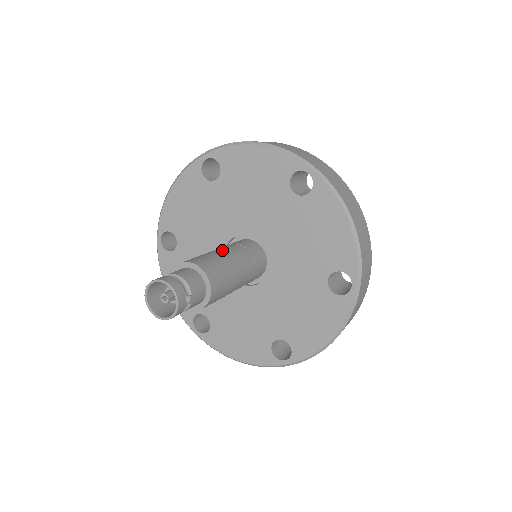
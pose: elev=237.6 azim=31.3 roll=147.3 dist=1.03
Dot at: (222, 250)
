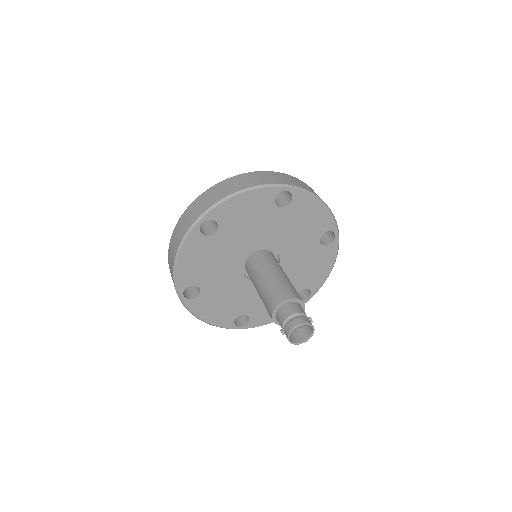
Dot at: (271, 275)
